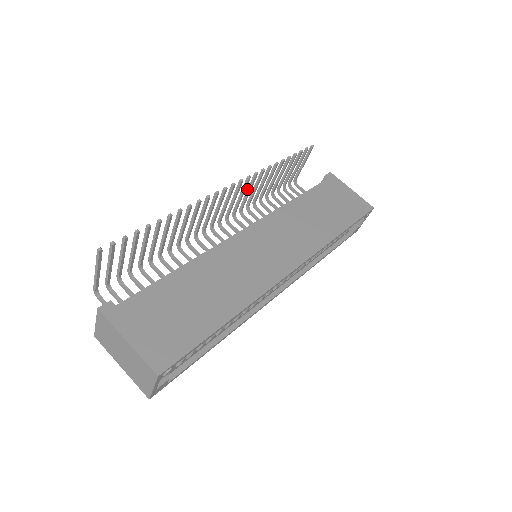
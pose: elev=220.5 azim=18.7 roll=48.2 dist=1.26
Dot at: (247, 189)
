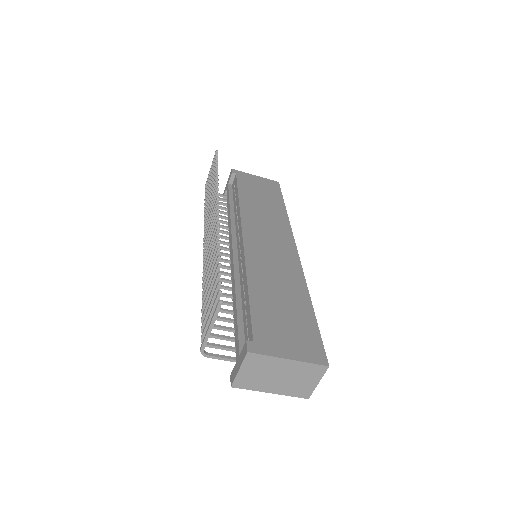
Dot at: (210, 207)
